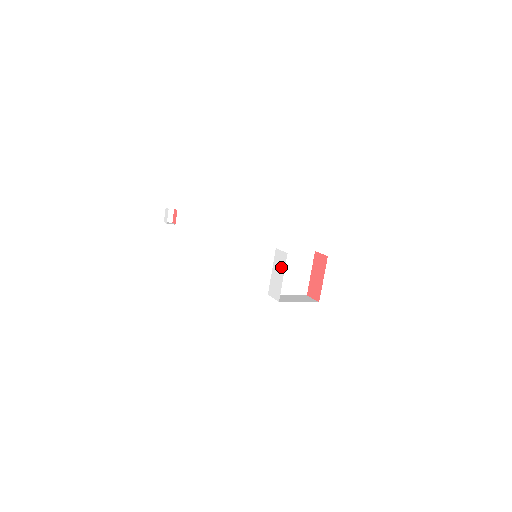
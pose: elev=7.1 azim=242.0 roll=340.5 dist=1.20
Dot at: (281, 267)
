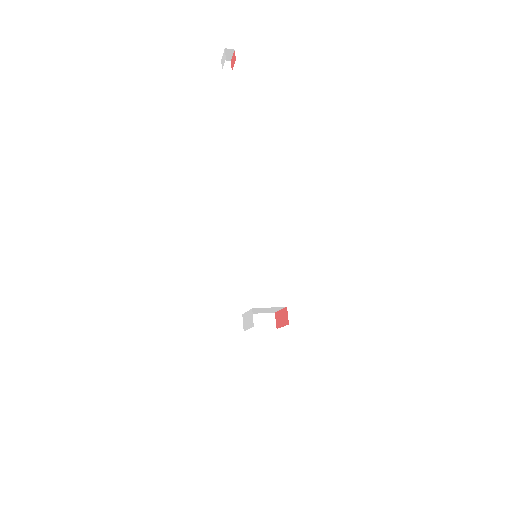
Dot at: (250, 323)
